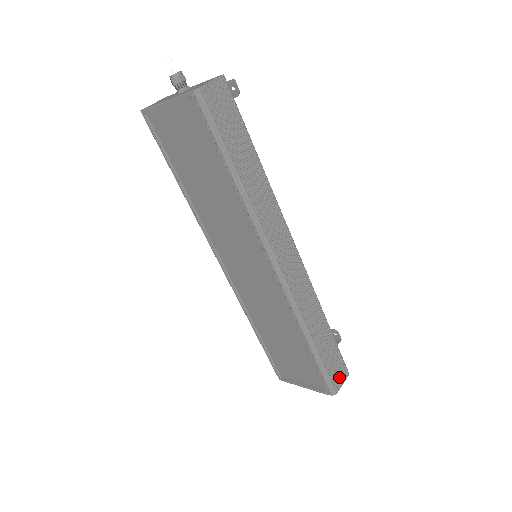
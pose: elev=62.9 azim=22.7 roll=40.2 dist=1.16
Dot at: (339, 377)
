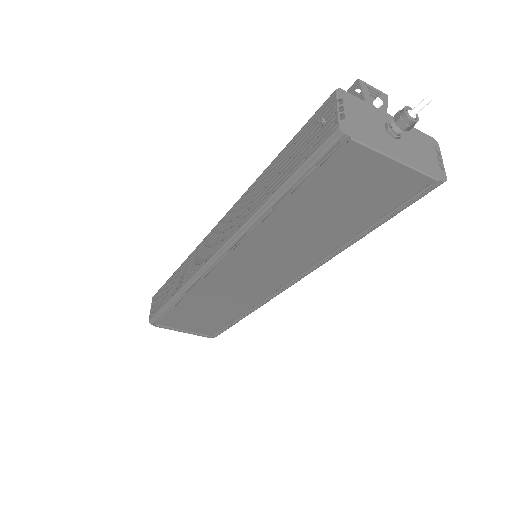
Dot at: occluded
